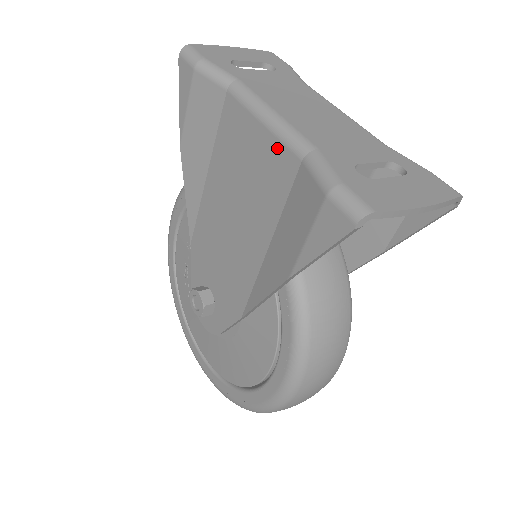
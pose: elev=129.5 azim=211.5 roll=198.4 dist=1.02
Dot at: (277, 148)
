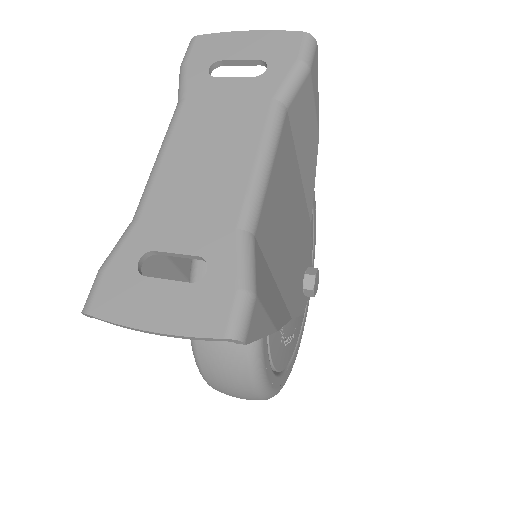
Dot at: occluded
